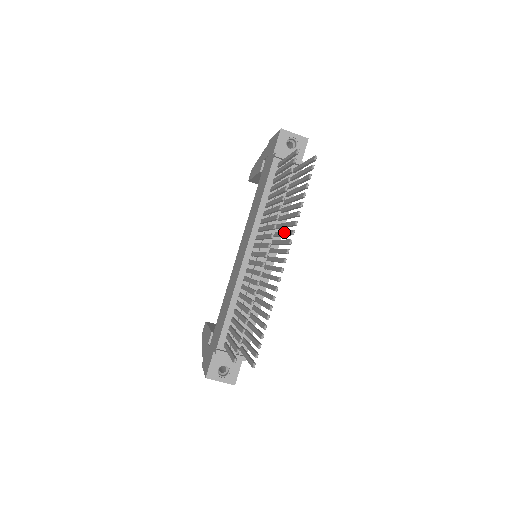
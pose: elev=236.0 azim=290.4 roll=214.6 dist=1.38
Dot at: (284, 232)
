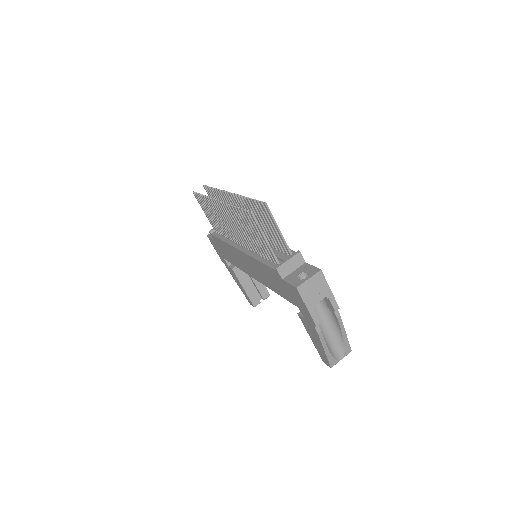
Dot at: occluded
